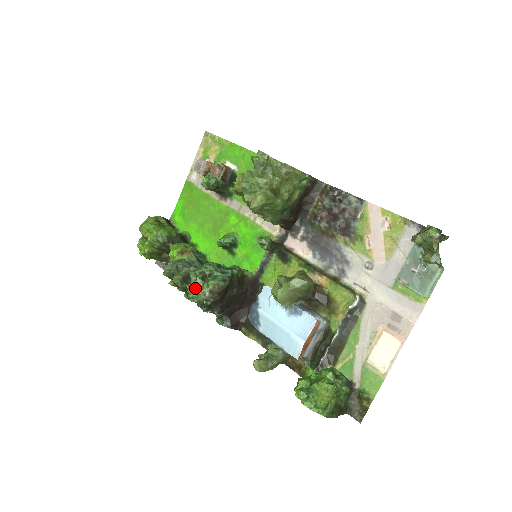
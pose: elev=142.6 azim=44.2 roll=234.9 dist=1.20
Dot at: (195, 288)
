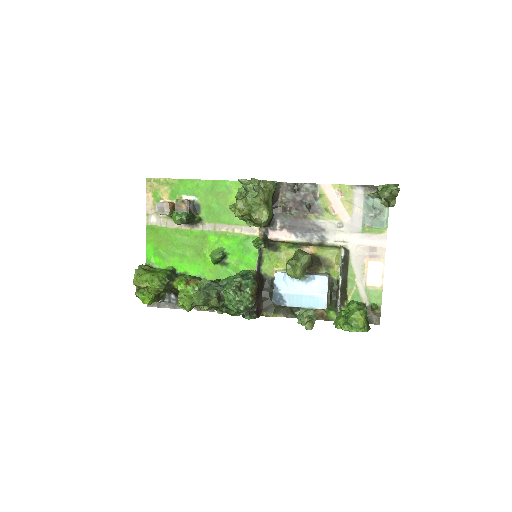
Dot at: (238, 300)
